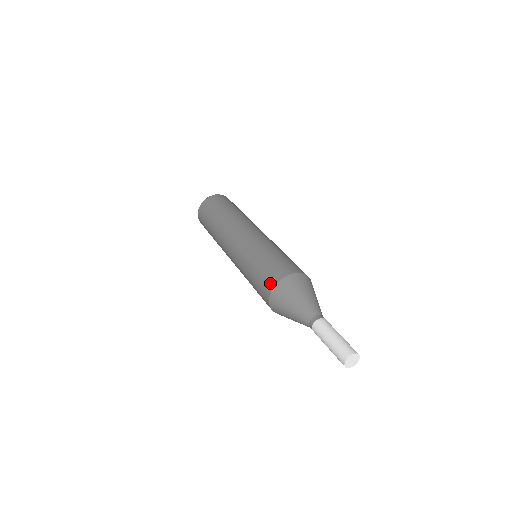
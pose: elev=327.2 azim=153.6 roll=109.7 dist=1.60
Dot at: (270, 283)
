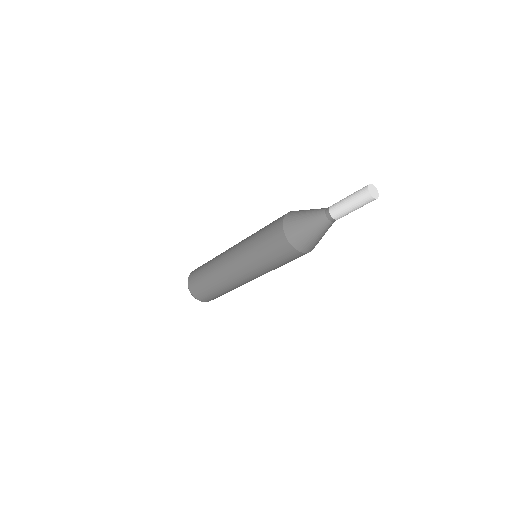
Dot at: (279, 222)
